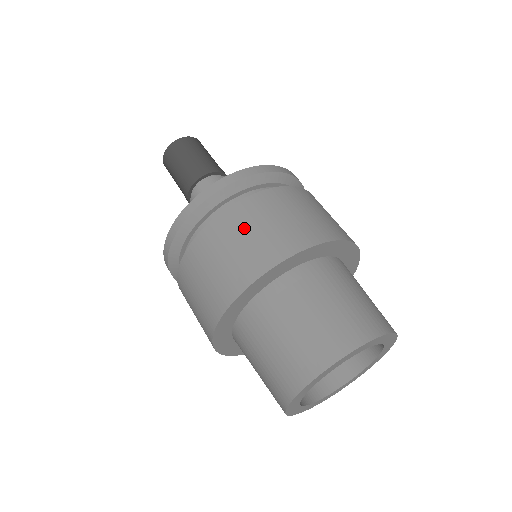
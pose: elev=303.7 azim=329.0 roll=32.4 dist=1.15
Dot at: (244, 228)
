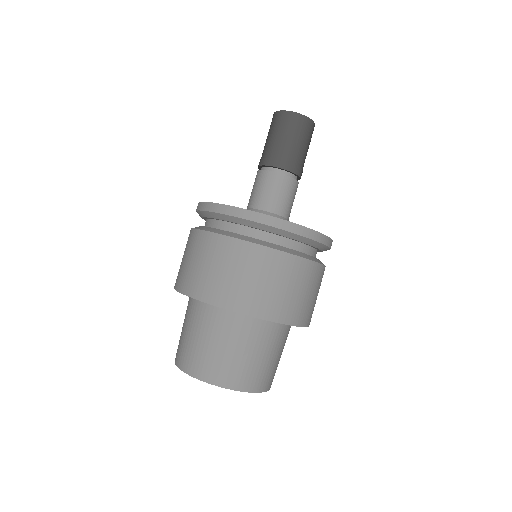
Dot at: (288, 280)
